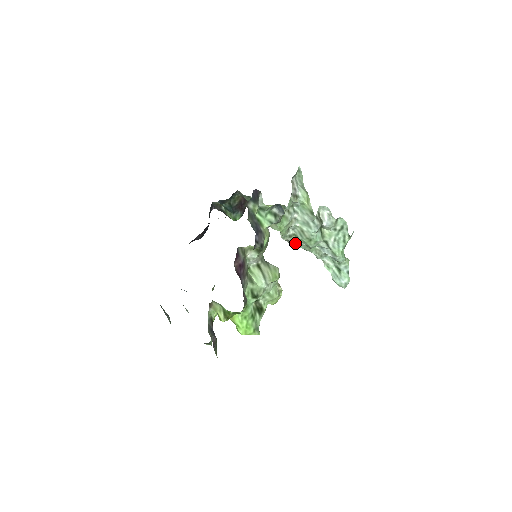
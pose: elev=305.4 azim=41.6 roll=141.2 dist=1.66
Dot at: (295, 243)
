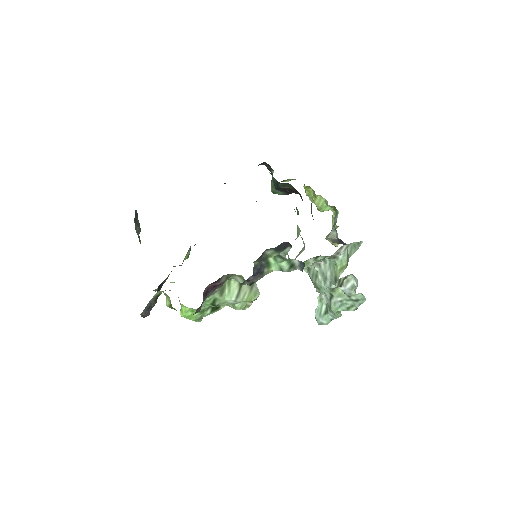
Dot at: occluded
